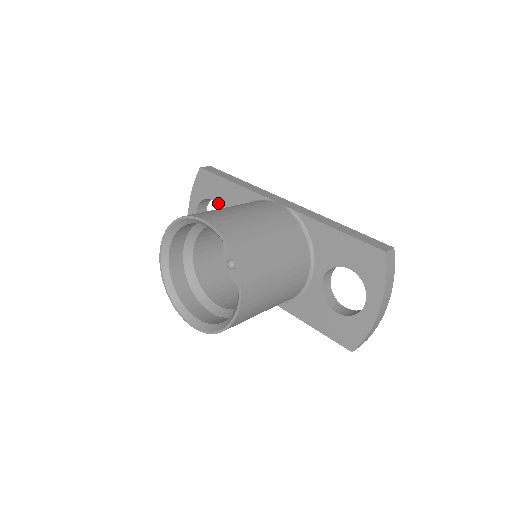
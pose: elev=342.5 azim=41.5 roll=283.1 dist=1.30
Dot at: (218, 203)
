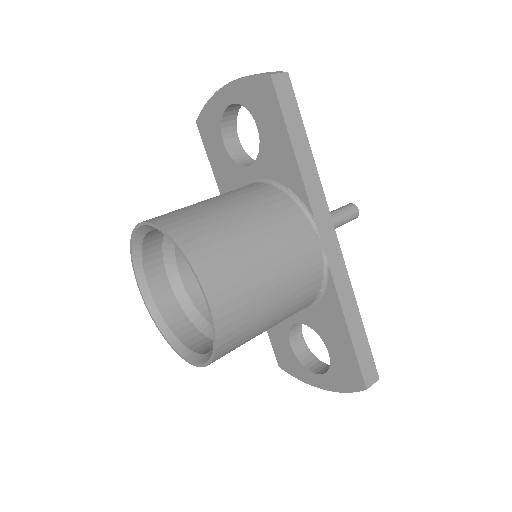
Dot at: (261, 140)
